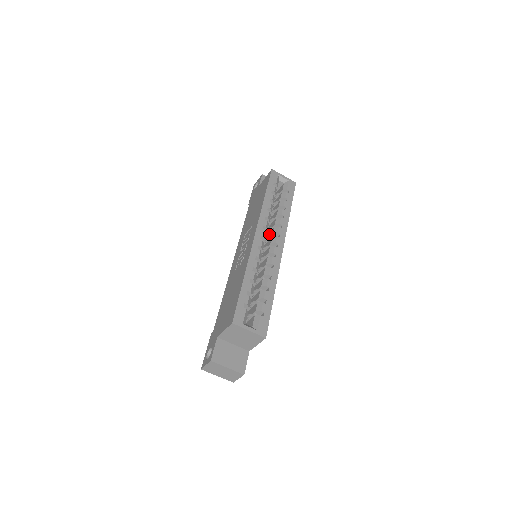
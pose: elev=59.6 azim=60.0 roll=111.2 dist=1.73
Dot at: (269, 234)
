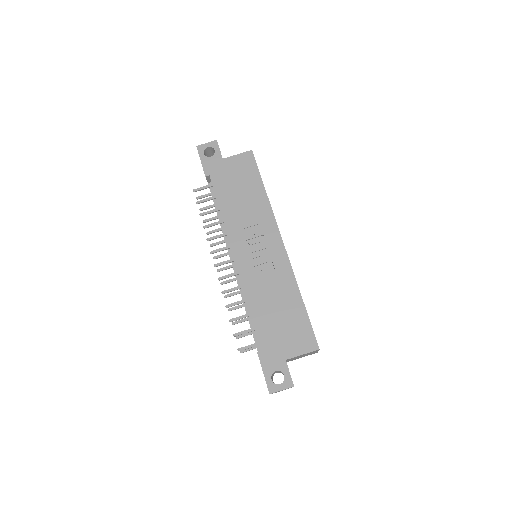
Dot at: occluded
